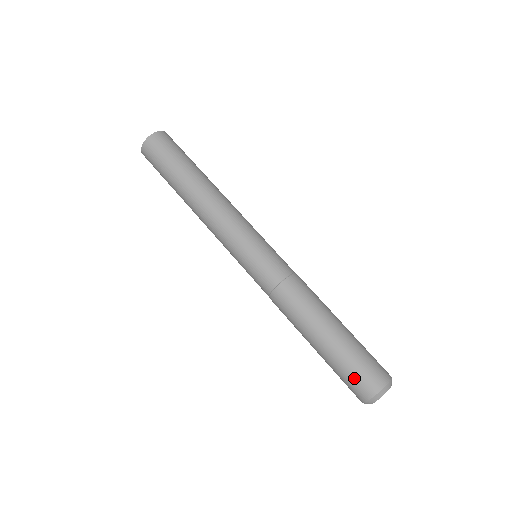
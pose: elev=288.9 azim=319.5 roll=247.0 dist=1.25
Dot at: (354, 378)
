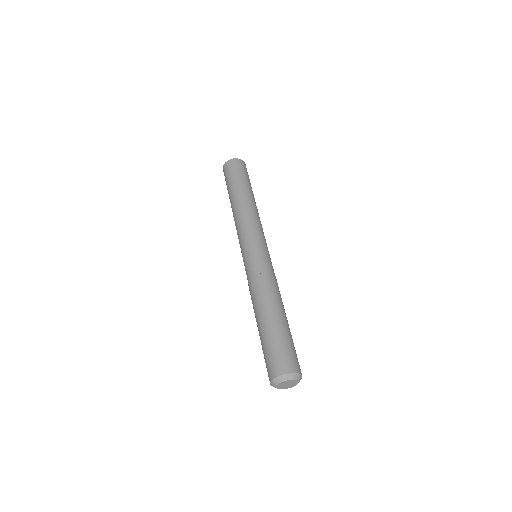
Dot at: (275, 356)
